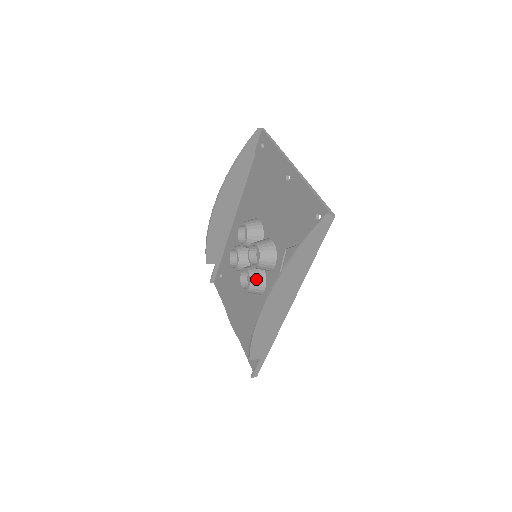
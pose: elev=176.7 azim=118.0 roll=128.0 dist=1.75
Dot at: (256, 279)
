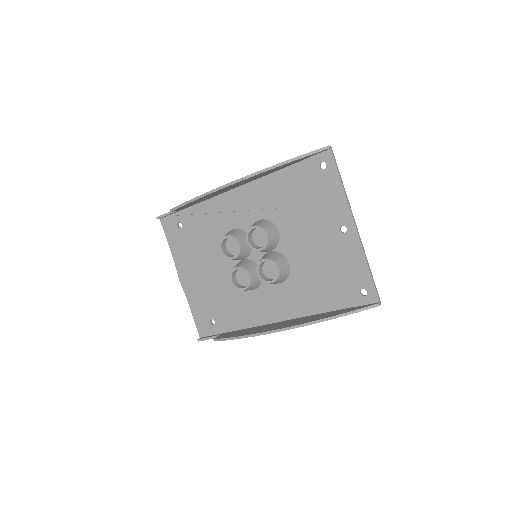
Dot at: (254, 284)
